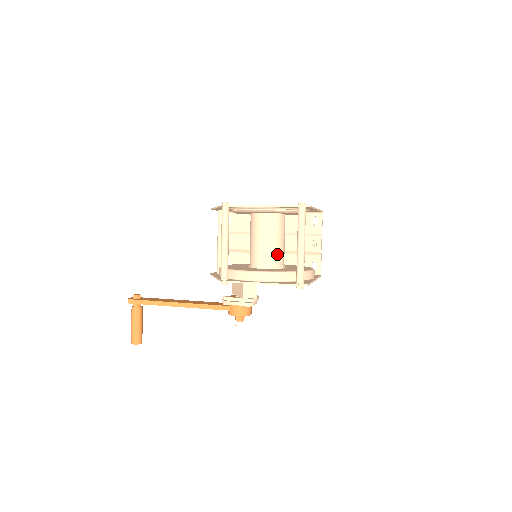
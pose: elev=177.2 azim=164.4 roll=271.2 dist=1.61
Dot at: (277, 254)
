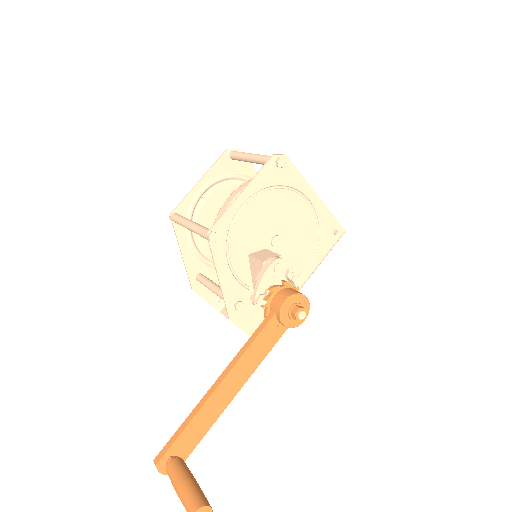
Dot at: occluded
